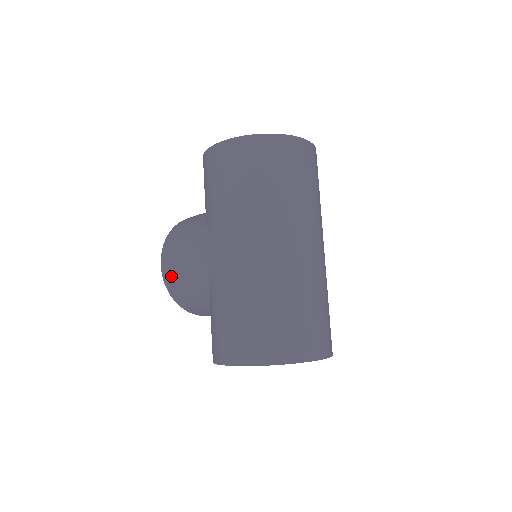
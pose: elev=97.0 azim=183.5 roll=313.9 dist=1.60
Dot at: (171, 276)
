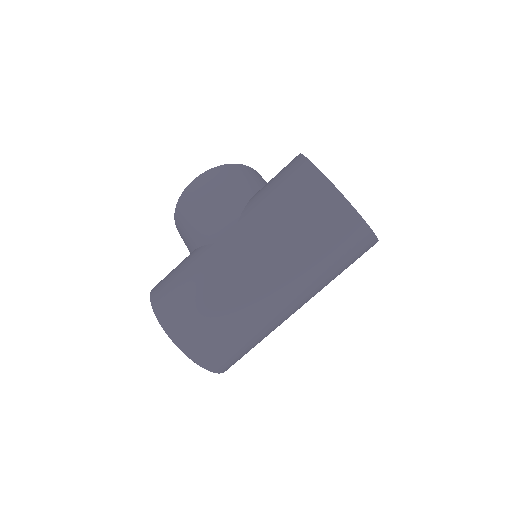
Dot at: (188, 200)
